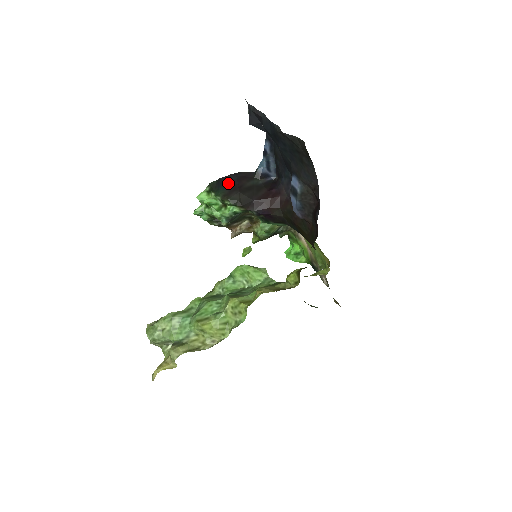
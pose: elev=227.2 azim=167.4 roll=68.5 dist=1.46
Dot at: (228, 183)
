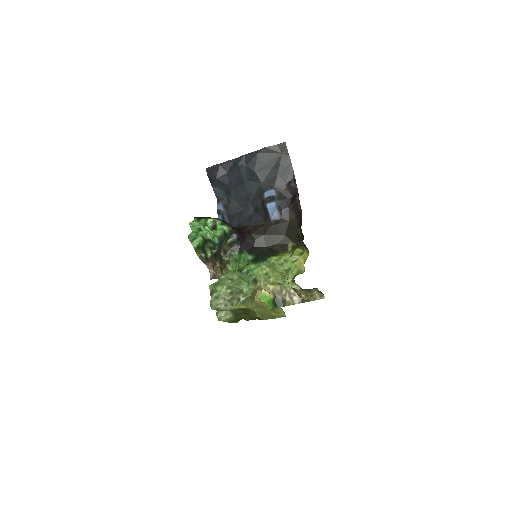
Dot at: occluded
